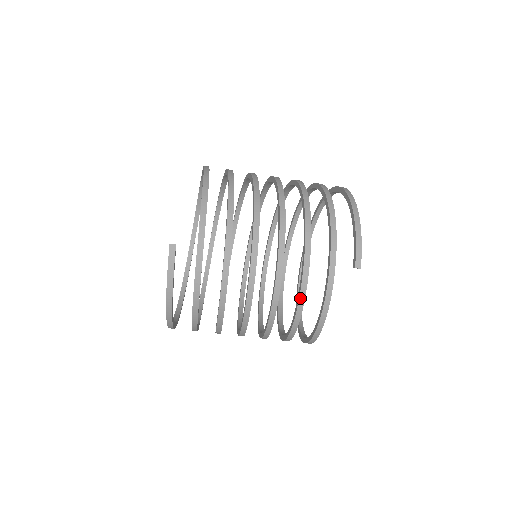
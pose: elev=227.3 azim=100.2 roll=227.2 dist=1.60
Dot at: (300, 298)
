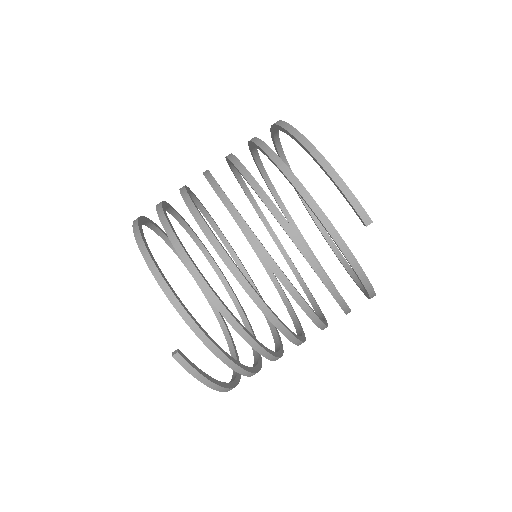
Dot at: (333, 295)
